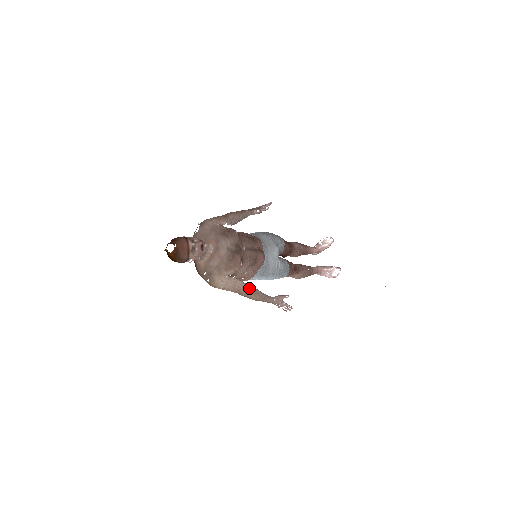
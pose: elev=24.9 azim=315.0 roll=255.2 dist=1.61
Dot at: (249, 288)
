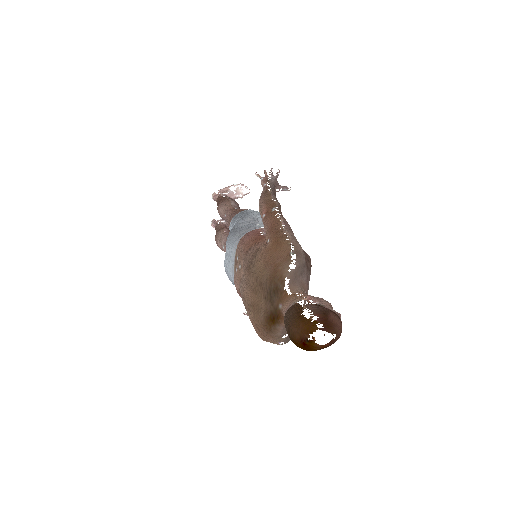
Dot at: occluded
